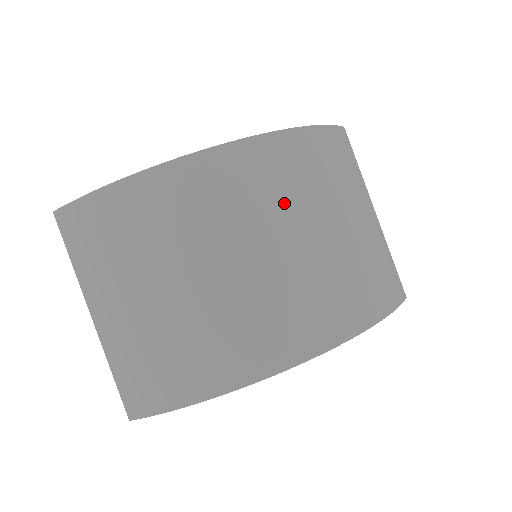
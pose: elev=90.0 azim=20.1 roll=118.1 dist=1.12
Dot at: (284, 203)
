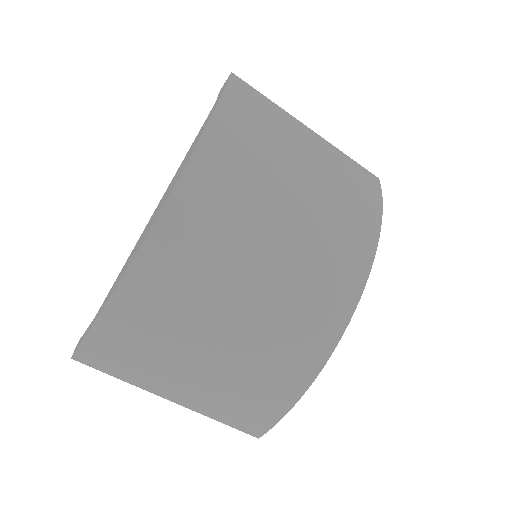
Dot at: (252, 204)
